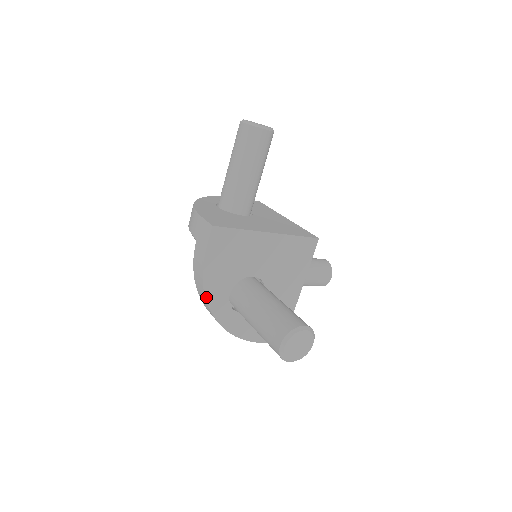
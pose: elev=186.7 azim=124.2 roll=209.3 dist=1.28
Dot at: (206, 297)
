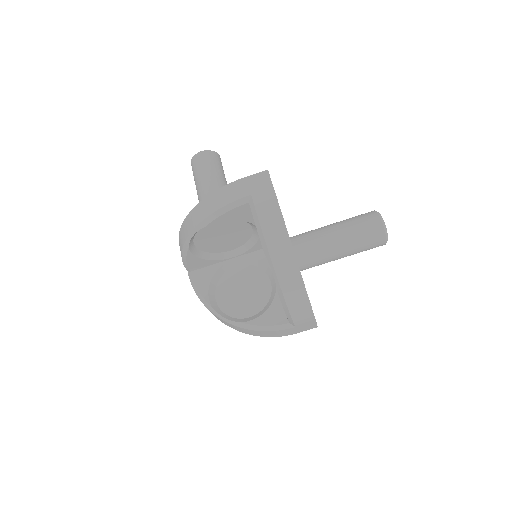
Dot at: occluded
